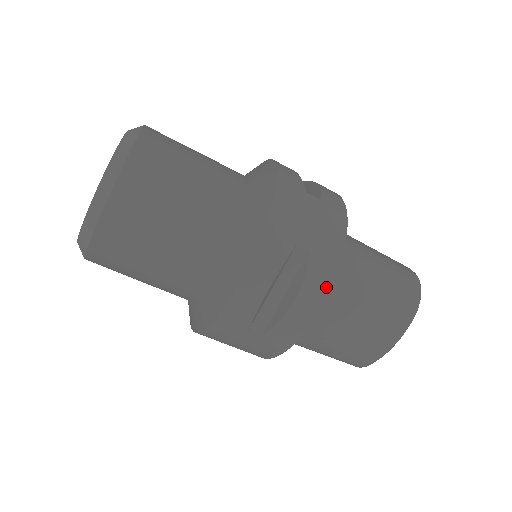
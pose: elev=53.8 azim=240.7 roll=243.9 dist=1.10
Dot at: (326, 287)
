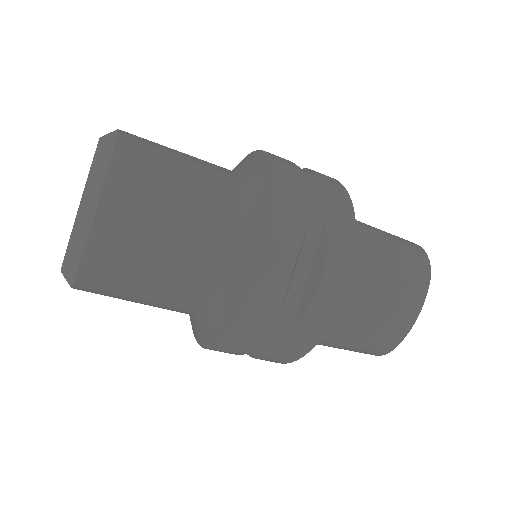
Dot at: (349, 256)
